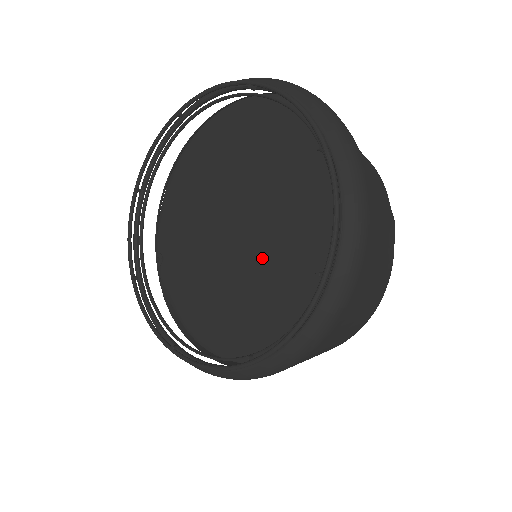
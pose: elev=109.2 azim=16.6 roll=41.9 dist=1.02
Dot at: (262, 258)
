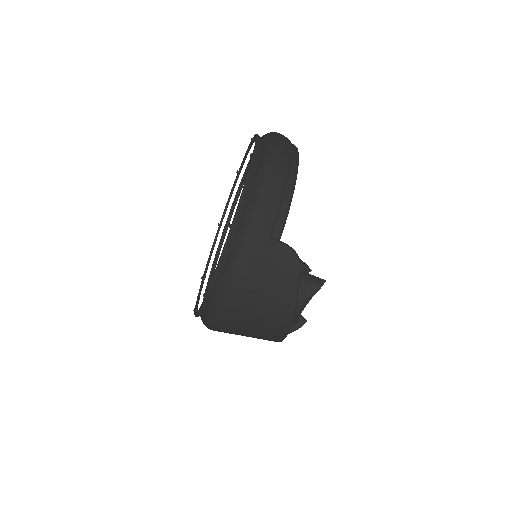
Dot at: occluded
